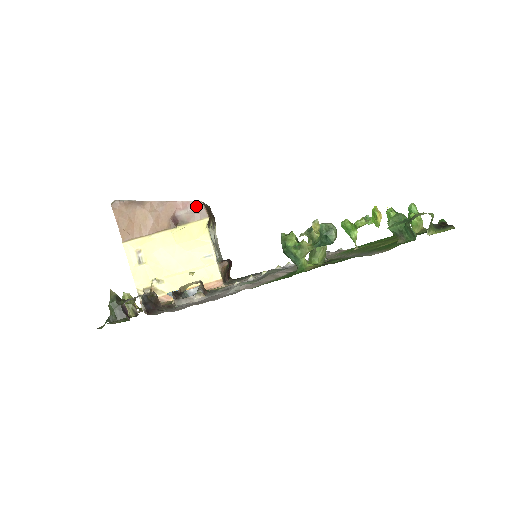
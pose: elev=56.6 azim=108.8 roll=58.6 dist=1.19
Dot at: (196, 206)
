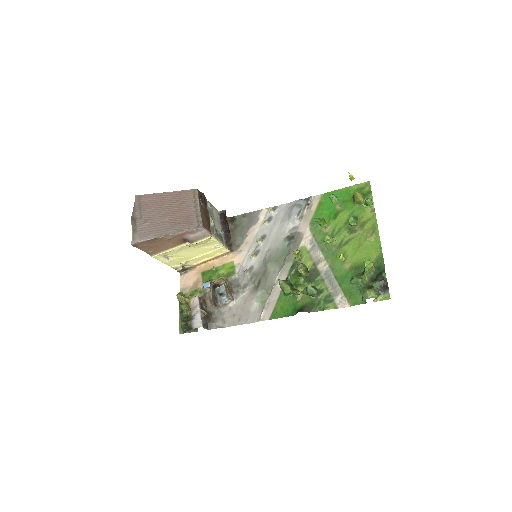
Dot at: (199, 231)
